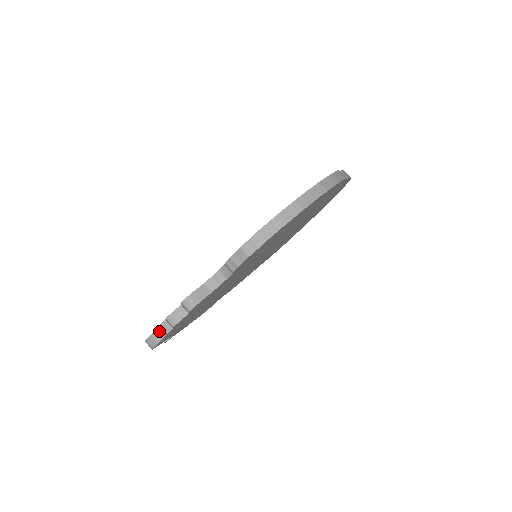
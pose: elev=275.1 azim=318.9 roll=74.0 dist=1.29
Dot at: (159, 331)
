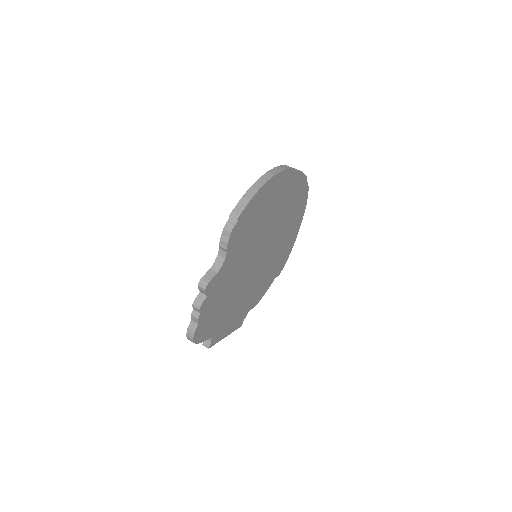
Dot at: (193, 322)
